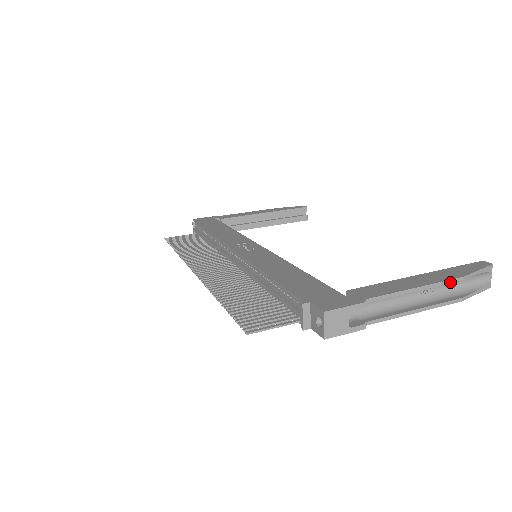
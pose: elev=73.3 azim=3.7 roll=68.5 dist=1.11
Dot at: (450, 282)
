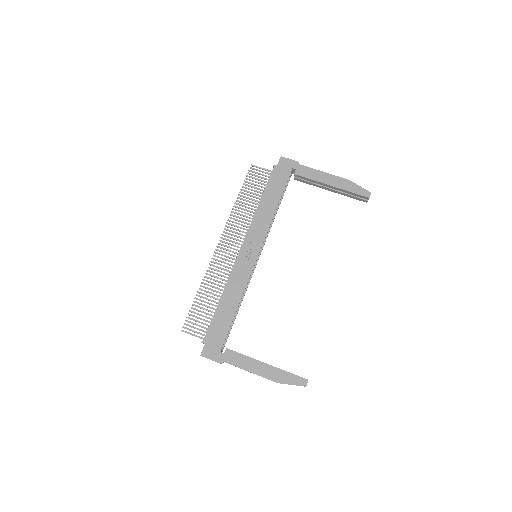
Dot at: occluded
